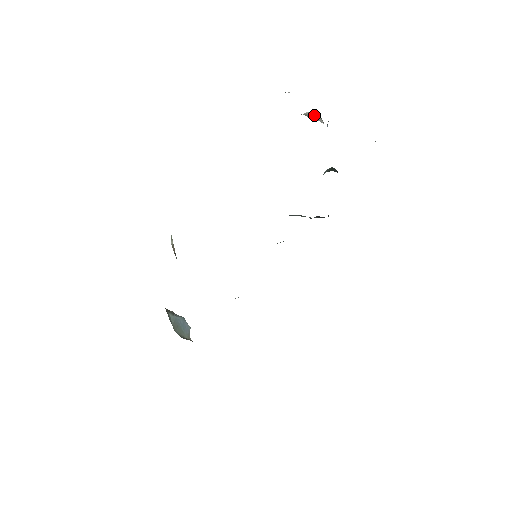
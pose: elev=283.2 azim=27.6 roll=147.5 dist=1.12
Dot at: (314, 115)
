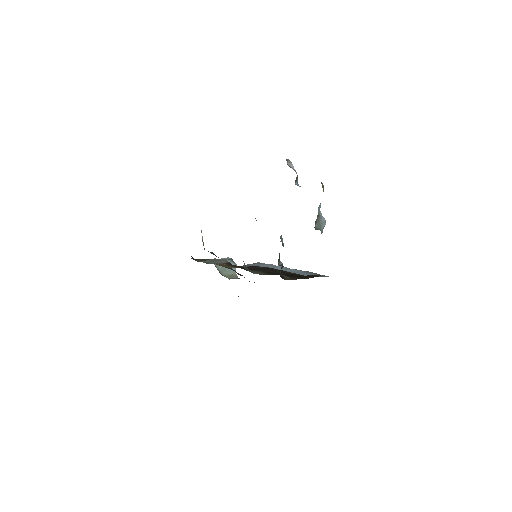
Dot at: (290, 165)
